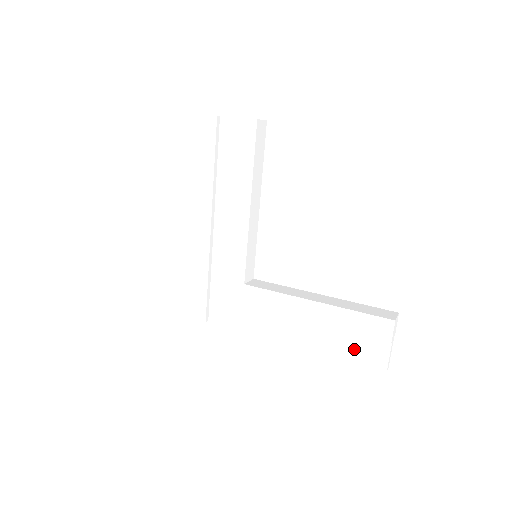
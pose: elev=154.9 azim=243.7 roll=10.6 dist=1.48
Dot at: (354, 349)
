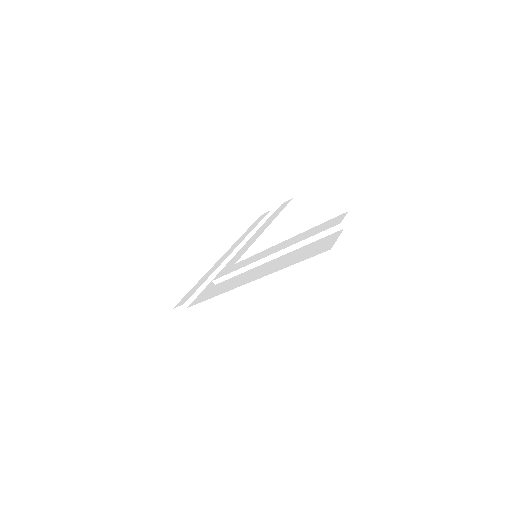
Dot at: (306, 253)
